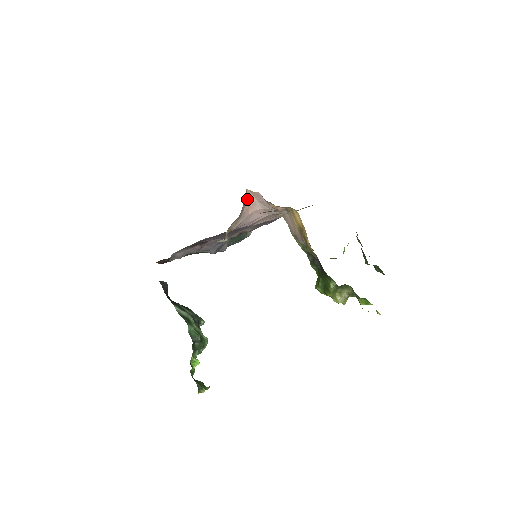
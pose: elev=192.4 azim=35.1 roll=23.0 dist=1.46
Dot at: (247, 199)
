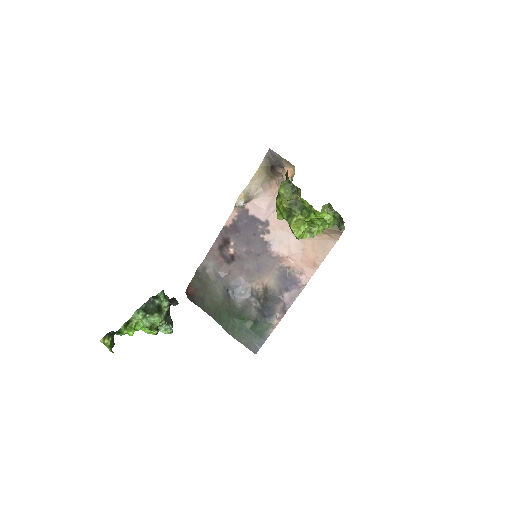
Dot at: (273, 186)
